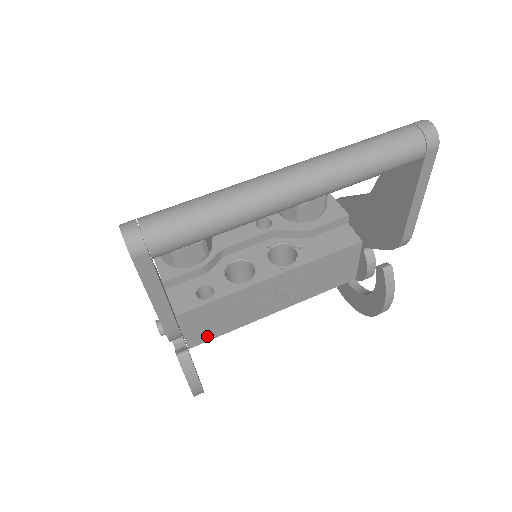
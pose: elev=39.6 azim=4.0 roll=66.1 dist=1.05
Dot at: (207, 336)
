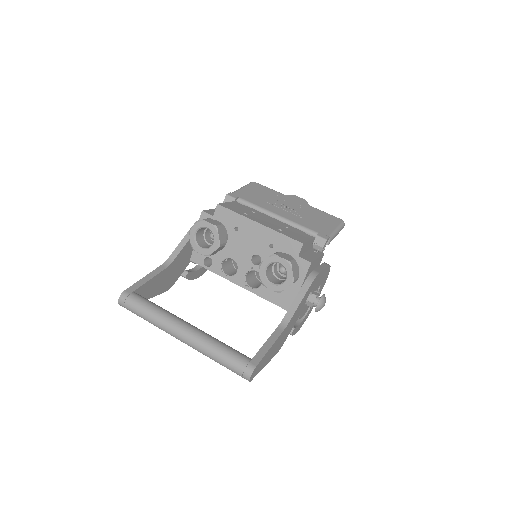
Dot at: occluded
